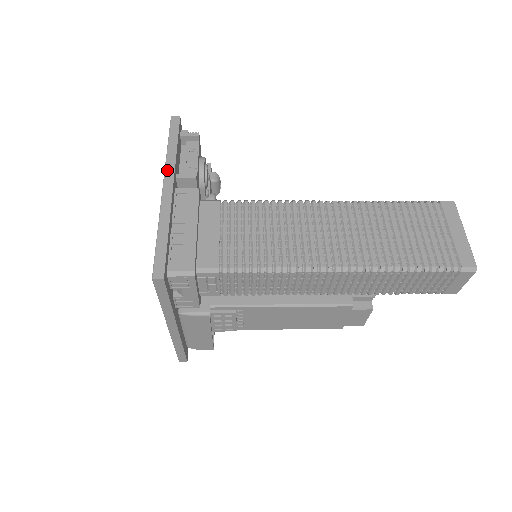
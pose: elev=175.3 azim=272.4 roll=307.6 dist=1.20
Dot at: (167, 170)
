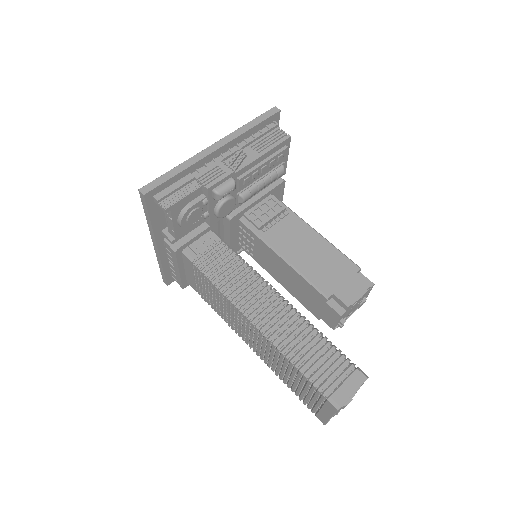
Dot at: (151, 234)
